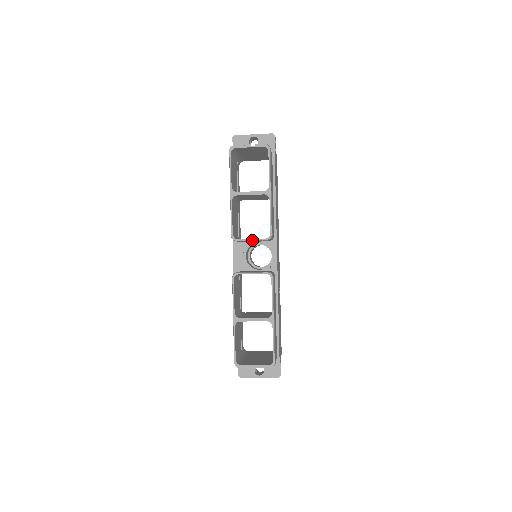
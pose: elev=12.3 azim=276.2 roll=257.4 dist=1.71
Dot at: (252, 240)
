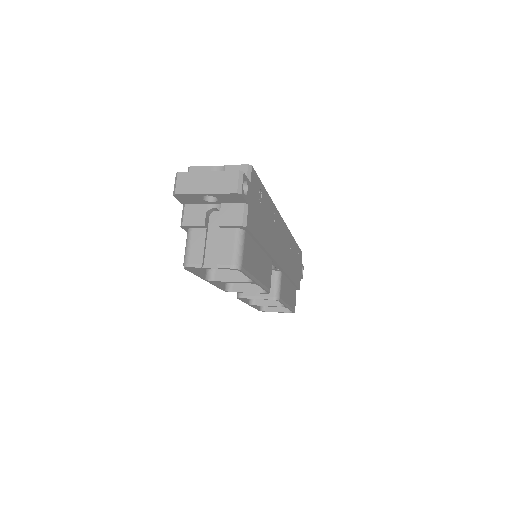
Dot at: (248, 292)
